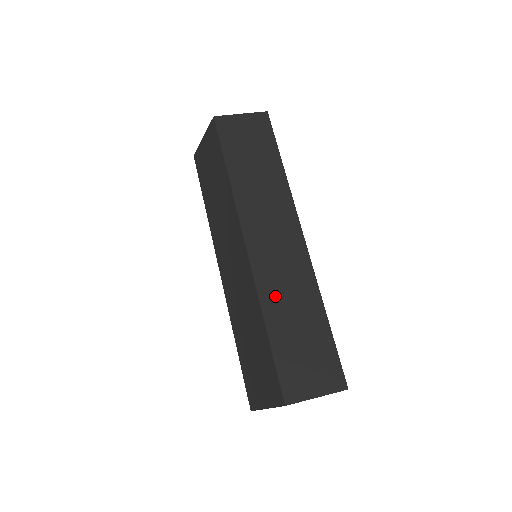
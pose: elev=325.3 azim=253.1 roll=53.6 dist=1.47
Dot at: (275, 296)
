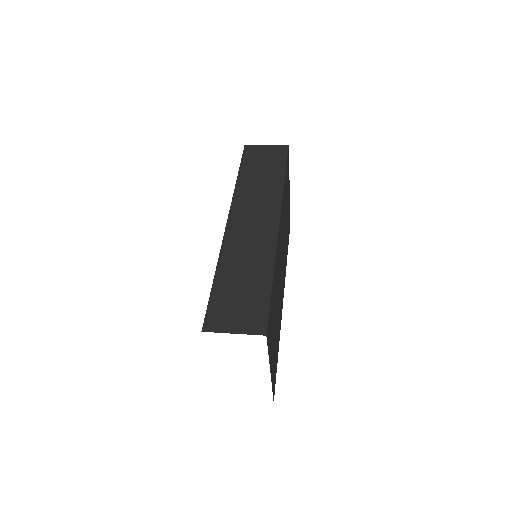
Dot at: (234, 255)
